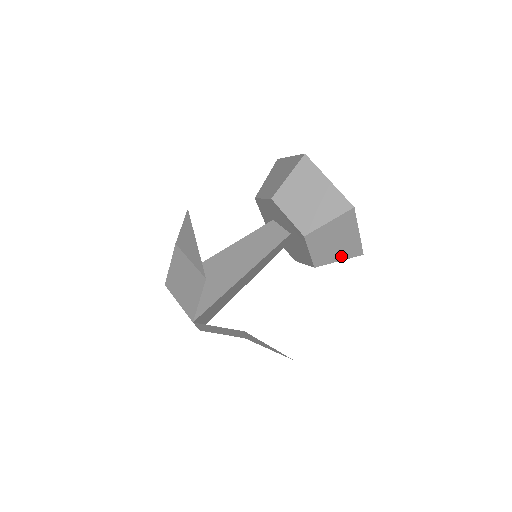
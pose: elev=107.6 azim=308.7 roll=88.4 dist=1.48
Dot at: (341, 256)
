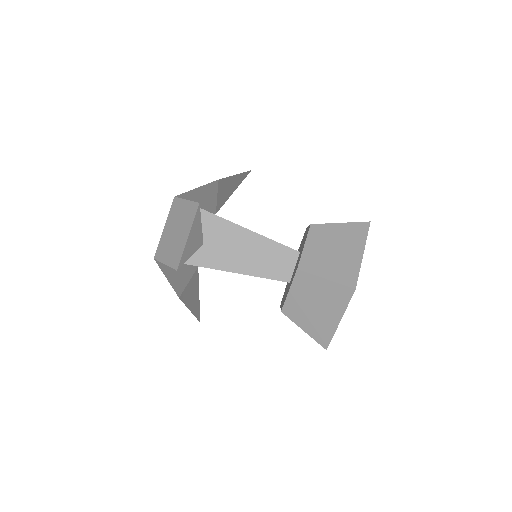
Dot at: occluded
